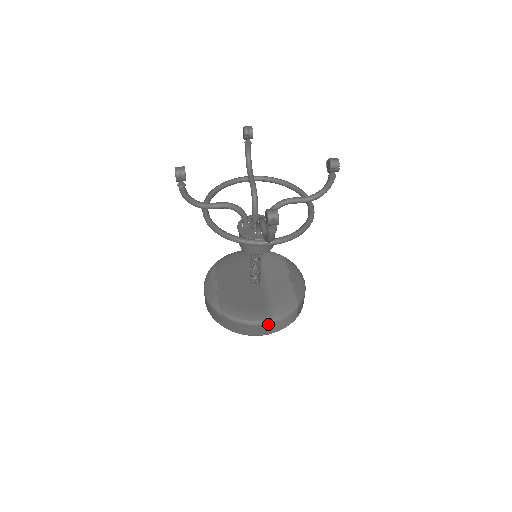
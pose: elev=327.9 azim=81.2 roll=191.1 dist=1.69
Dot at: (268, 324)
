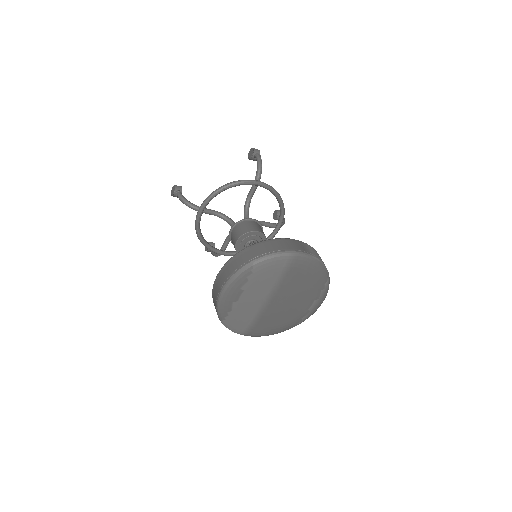
Dot at: (300, 242)
